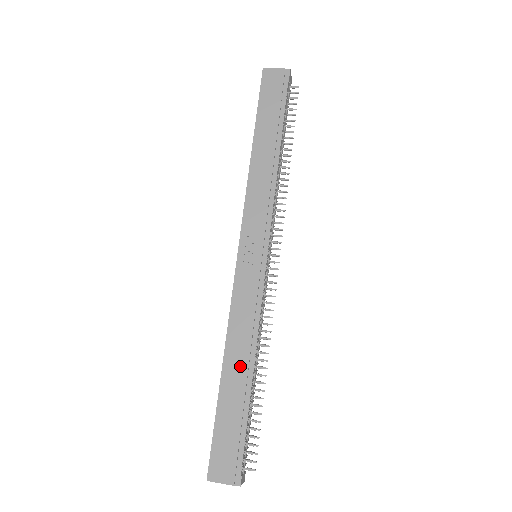
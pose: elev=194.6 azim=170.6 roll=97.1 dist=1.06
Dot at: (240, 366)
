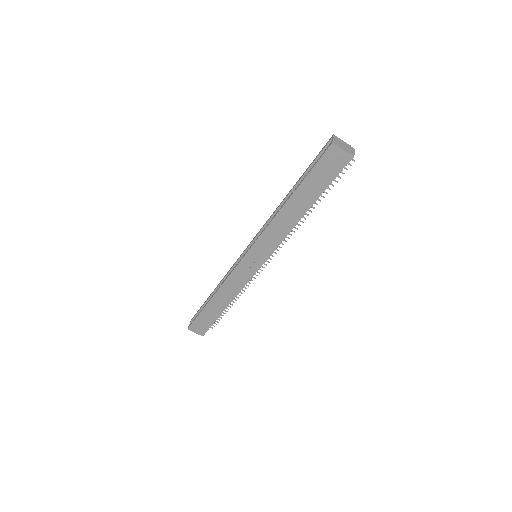
Dot at: (221, 302)
